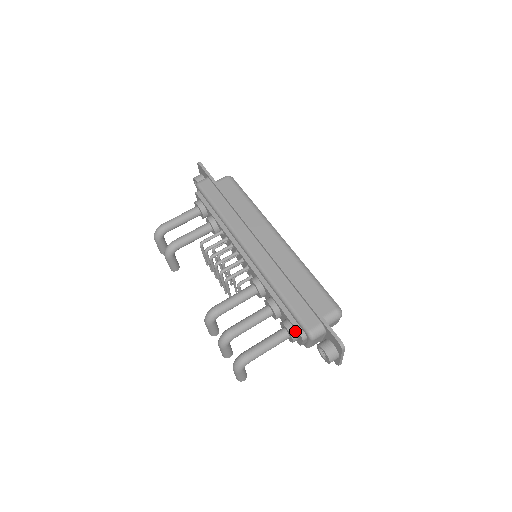
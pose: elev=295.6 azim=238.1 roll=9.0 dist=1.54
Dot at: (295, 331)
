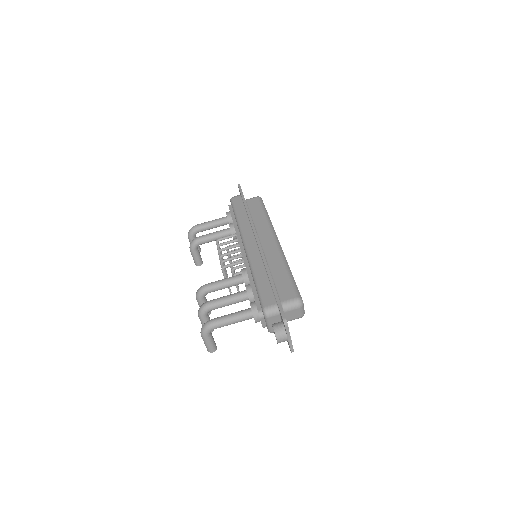
Dot at: (257, 310)
